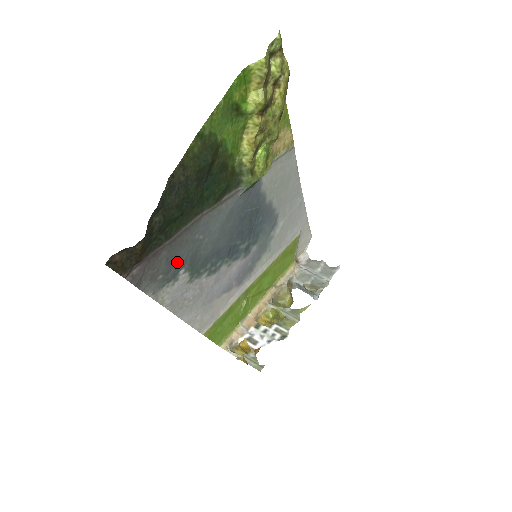
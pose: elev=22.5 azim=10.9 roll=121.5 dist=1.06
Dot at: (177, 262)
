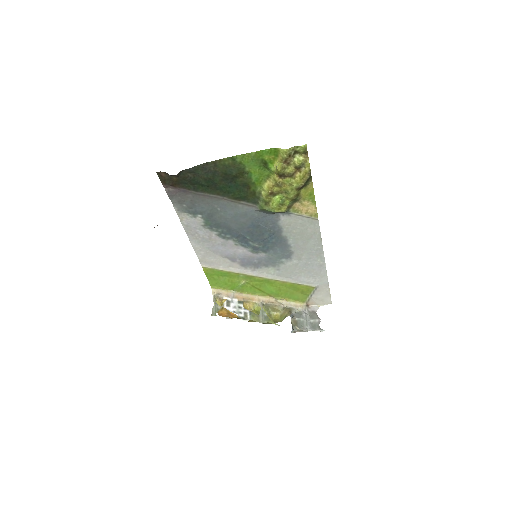
Dot at: (198, 208)
